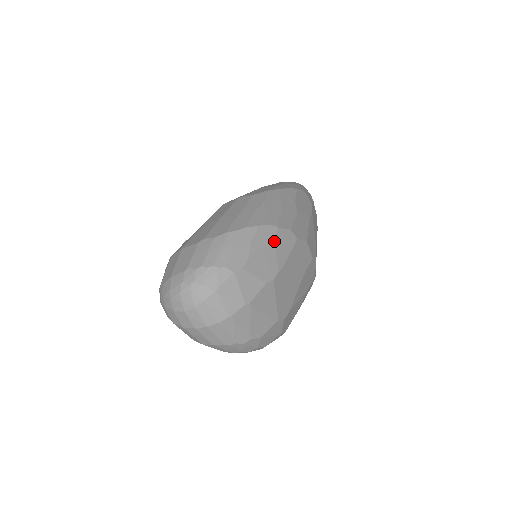
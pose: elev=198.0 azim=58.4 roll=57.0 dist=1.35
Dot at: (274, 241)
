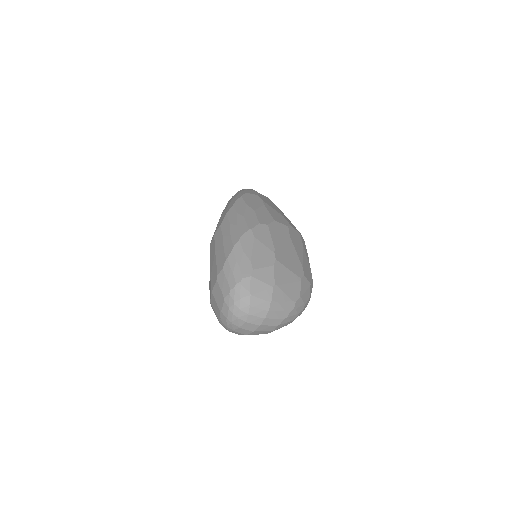
Dot at: (256, 239)
